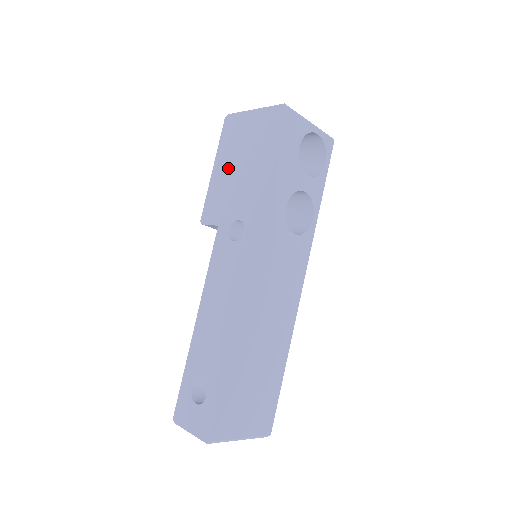
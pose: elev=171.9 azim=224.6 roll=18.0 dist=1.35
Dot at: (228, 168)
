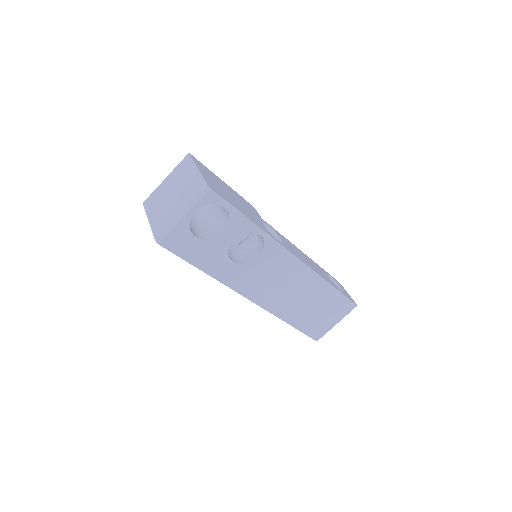
Dot at: occluded
